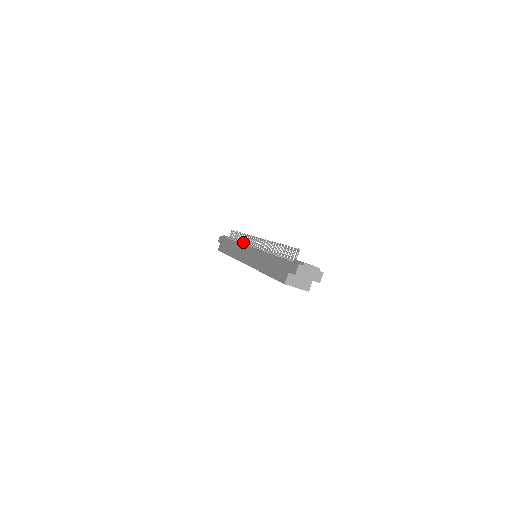
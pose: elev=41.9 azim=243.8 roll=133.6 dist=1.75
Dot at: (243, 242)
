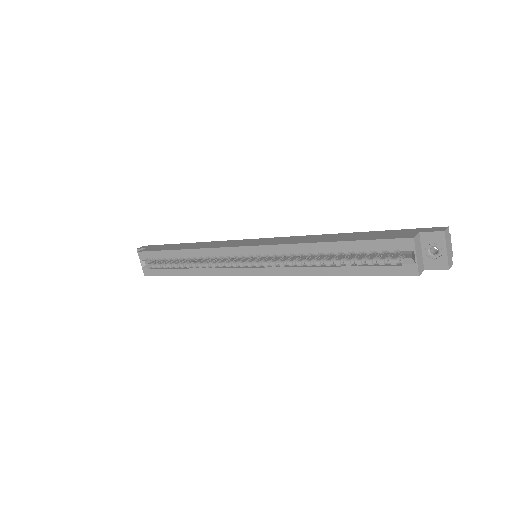
Dot at: occluded
